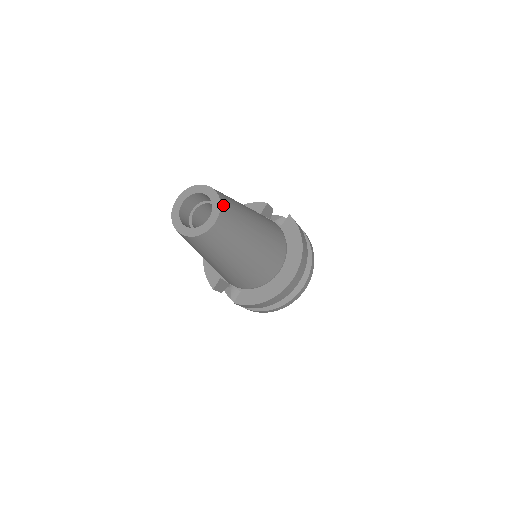
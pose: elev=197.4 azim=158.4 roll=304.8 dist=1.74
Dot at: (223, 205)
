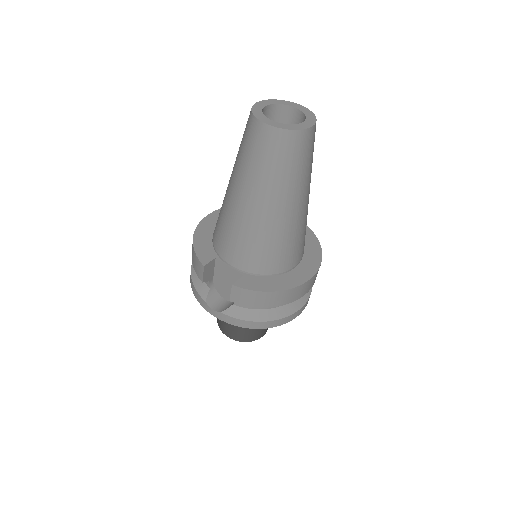
Dot at: occluded
